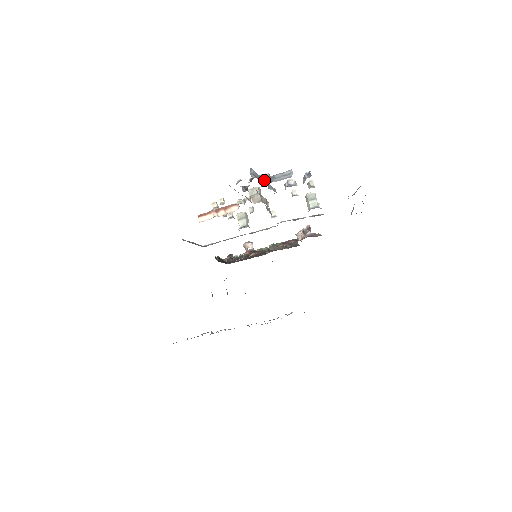
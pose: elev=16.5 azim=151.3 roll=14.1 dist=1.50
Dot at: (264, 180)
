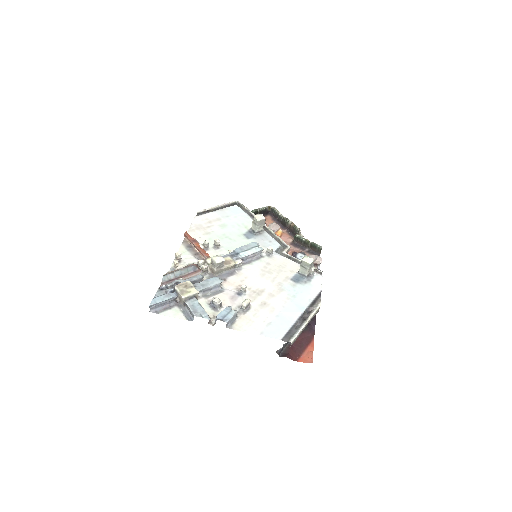
Dot at: (180, 299)
